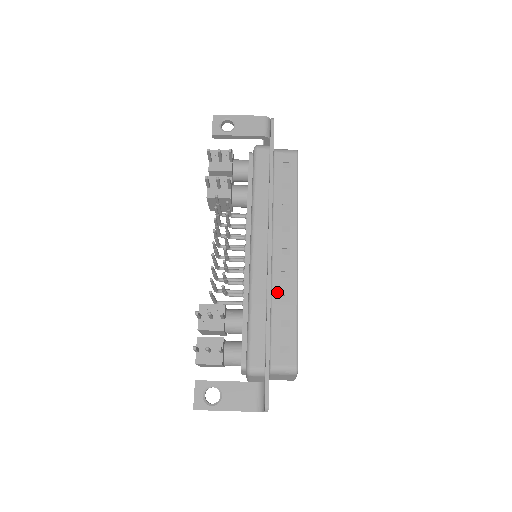
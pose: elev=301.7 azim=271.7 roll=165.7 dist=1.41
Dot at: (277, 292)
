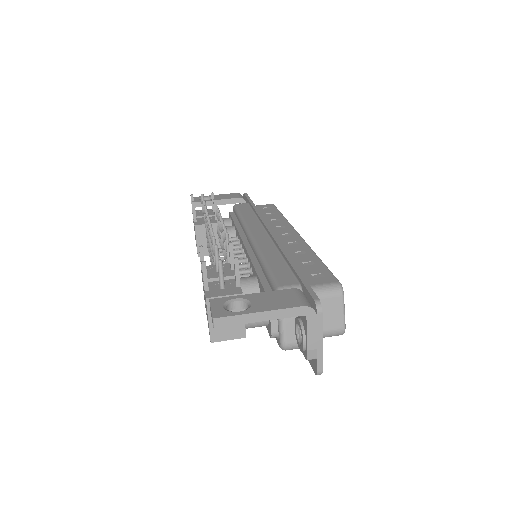
Dot at: (289, 251)
